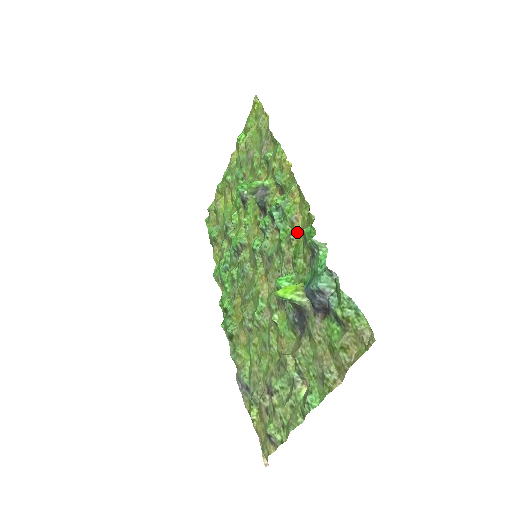
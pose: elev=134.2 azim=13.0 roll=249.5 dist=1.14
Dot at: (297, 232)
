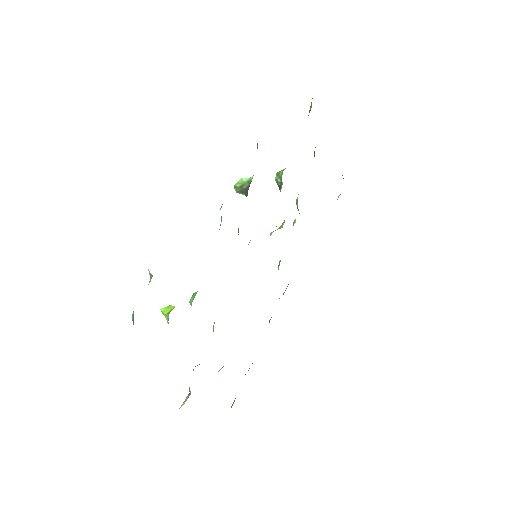
Dot at: occluded
